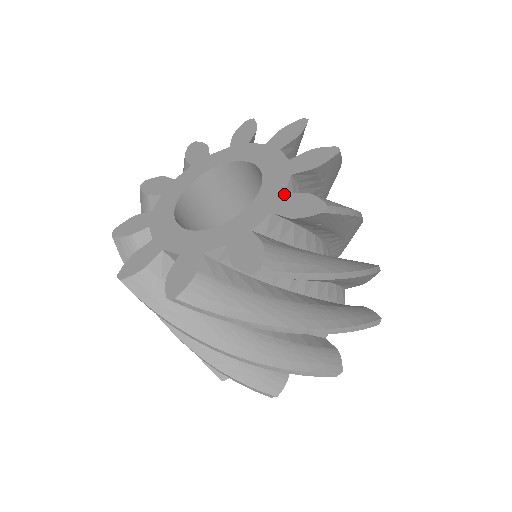
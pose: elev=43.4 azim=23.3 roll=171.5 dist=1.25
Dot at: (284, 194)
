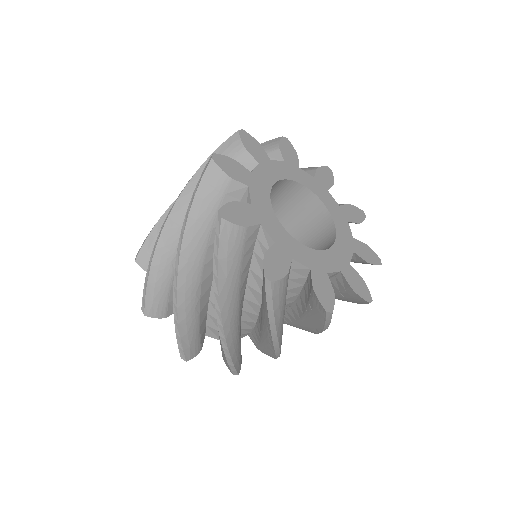
Dot at: (353, 238)
